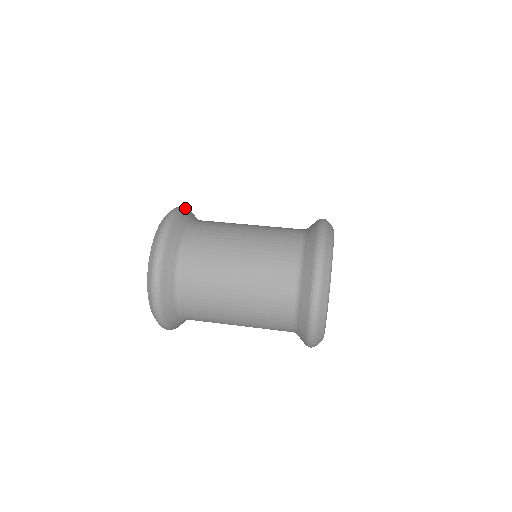
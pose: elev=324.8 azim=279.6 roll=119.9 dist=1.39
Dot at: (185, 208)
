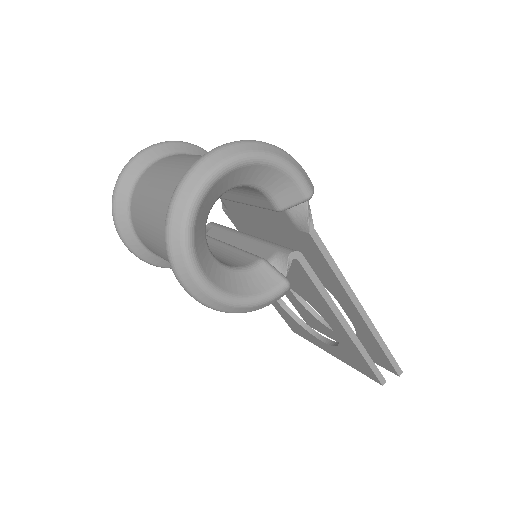
Dot at: occluded
